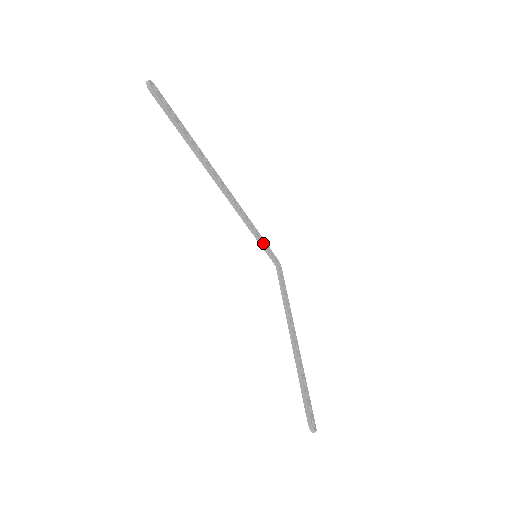
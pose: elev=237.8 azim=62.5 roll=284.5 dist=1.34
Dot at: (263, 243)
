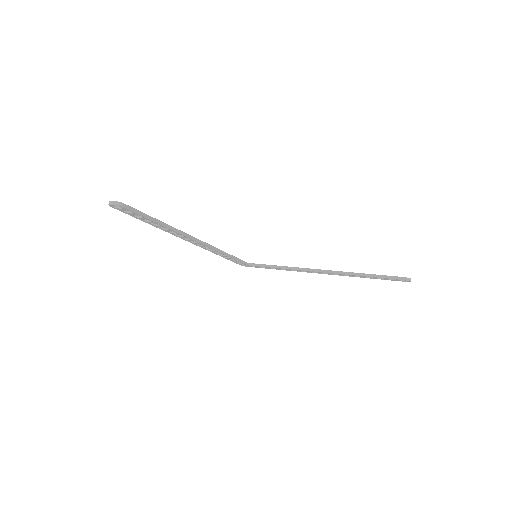
Dot at: (233, 257)
